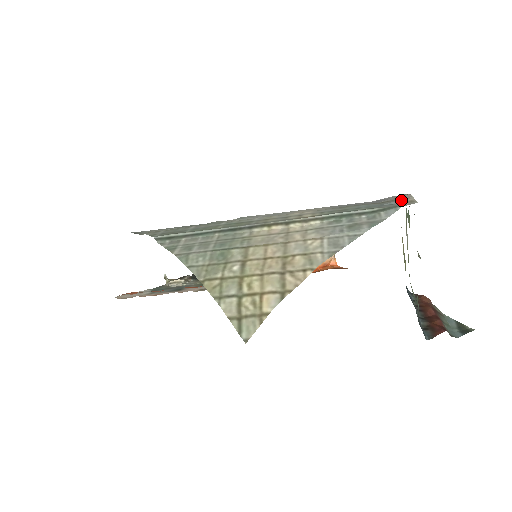
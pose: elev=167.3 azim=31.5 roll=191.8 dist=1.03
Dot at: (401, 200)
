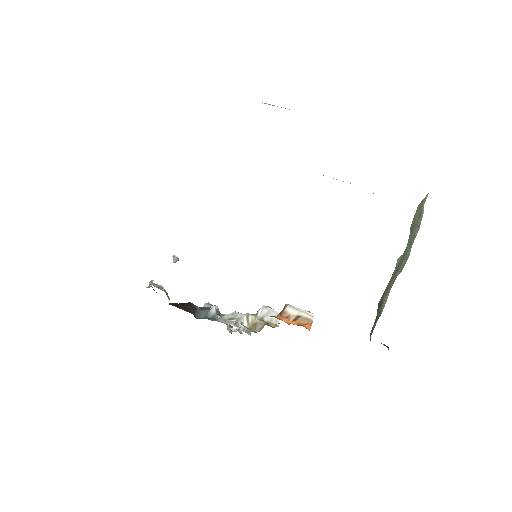
Dot at: occluded
